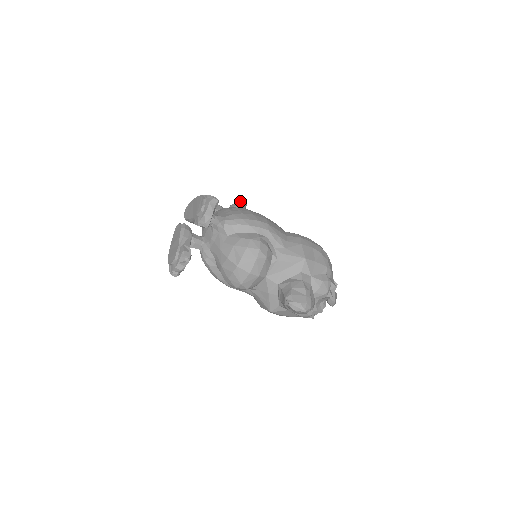
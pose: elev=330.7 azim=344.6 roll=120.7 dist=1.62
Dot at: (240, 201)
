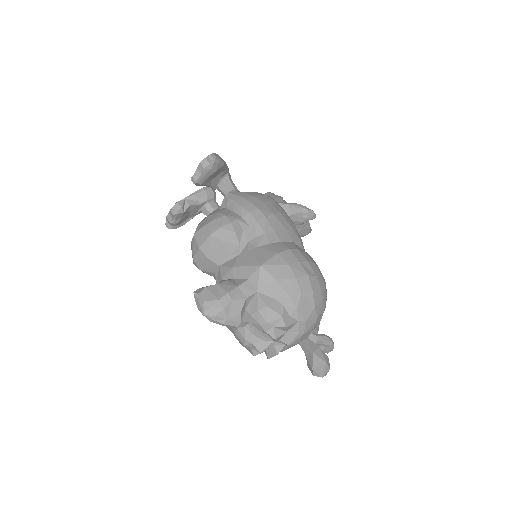
Dot at: (304, 206)
